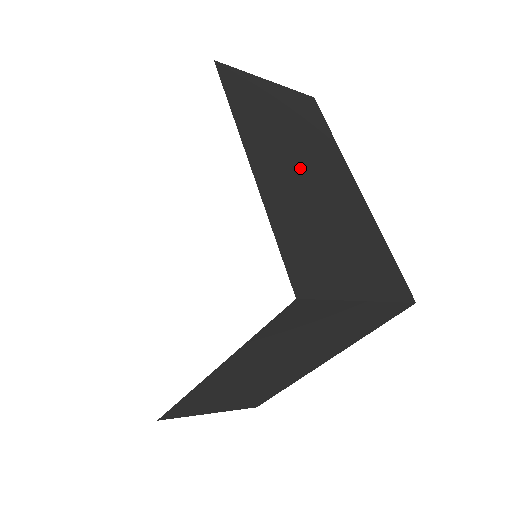
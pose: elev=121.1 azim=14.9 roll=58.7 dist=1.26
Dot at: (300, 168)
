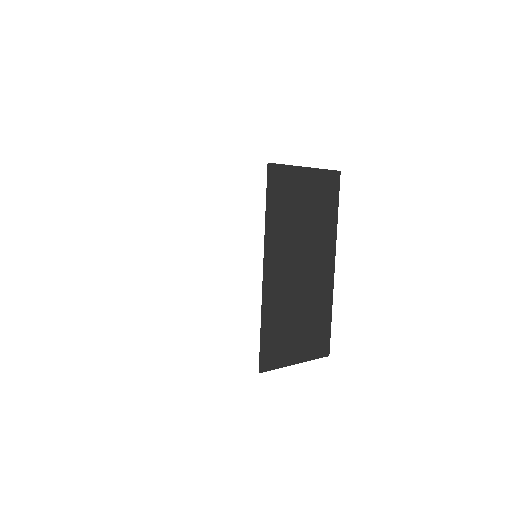
Dot at: occluded
